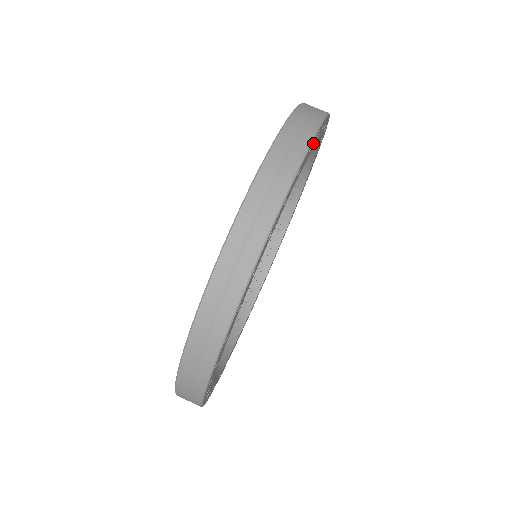
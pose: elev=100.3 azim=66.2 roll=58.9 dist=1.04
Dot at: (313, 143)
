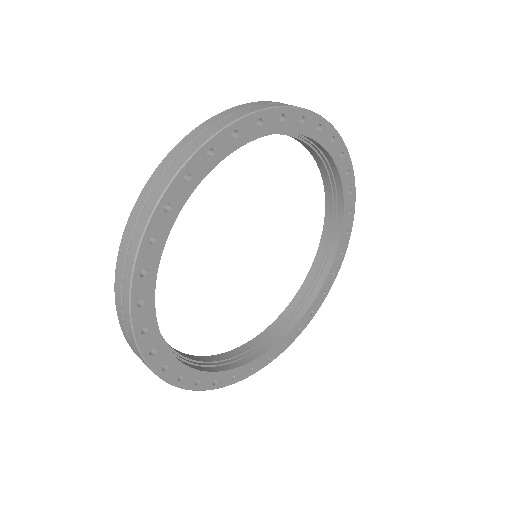
Dot at: (308, 122)
